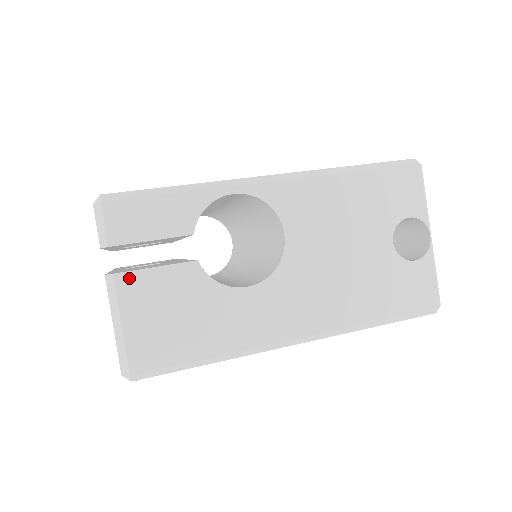
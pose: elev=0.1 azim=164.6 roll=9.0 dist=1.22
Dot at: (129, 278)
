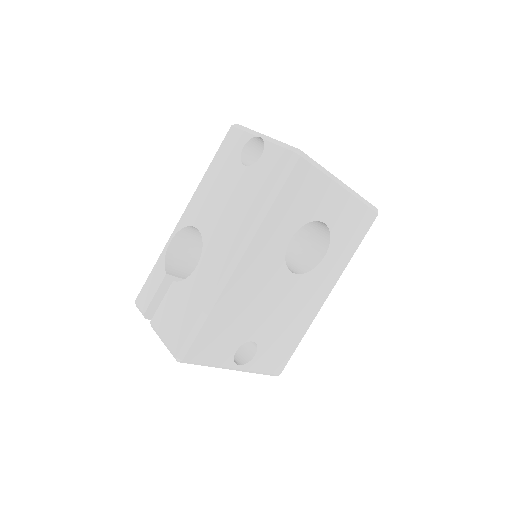
Dot at: (155, 317)
